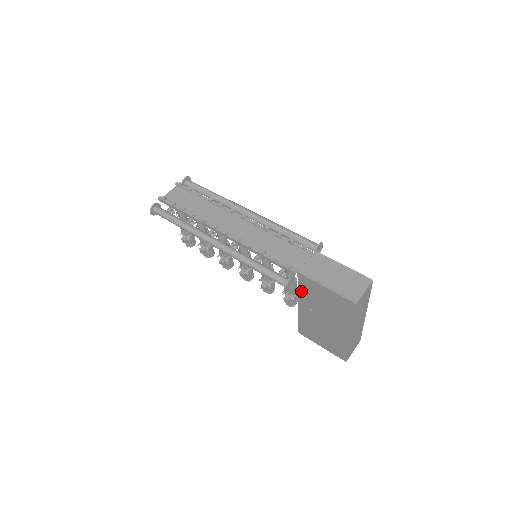
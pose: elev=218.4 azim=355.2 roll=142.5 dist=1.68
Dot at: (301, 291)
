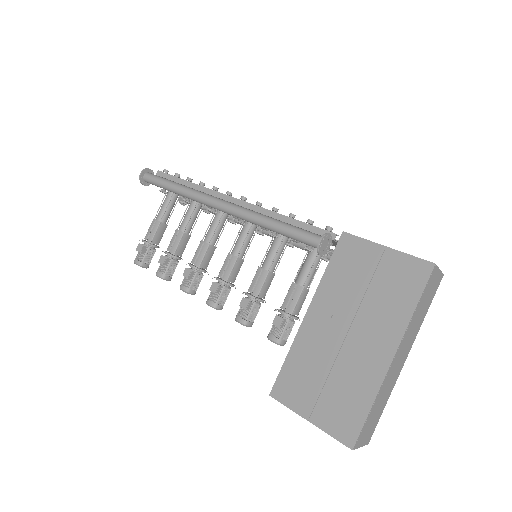
Dot at: (330, 273)
